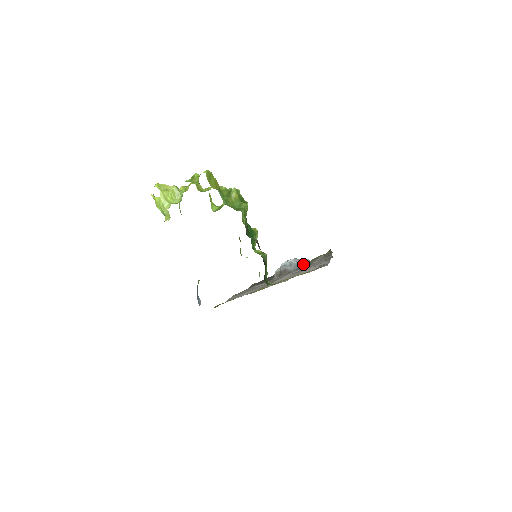
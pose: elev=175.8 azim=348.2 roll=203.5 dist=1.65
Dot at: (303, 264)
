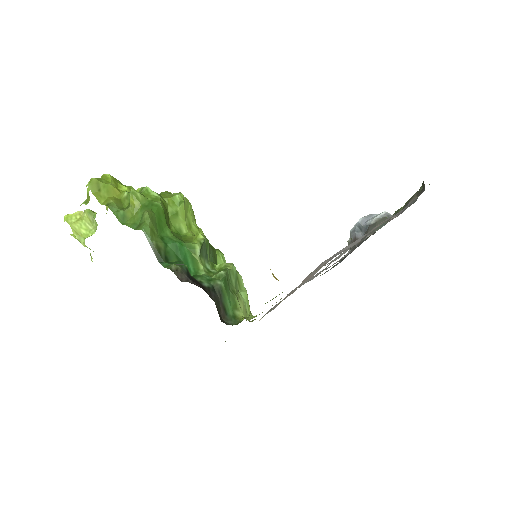
Dot at: (371, 227)
